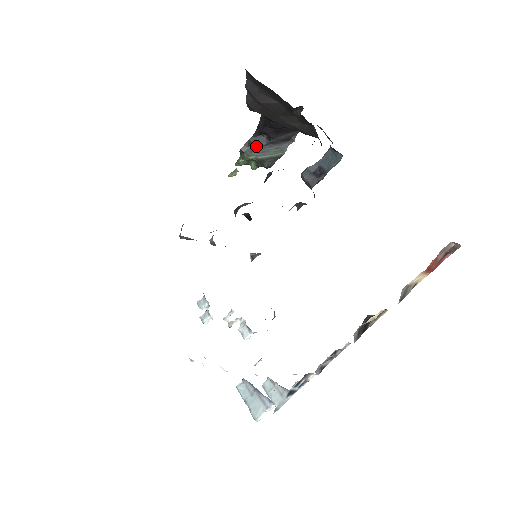
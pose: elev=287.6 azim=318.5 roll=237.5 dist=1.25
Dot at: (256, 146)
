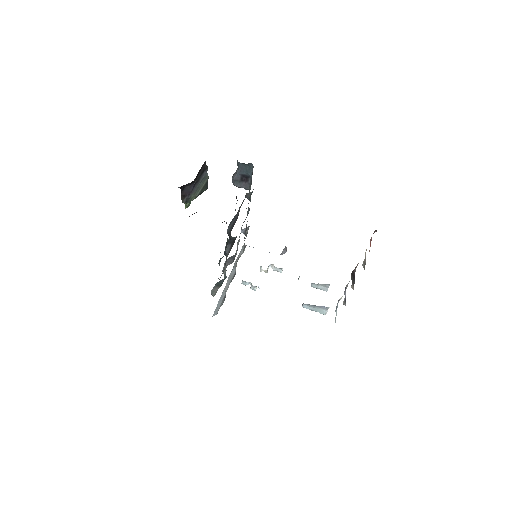
Dot at: (189, 194)
